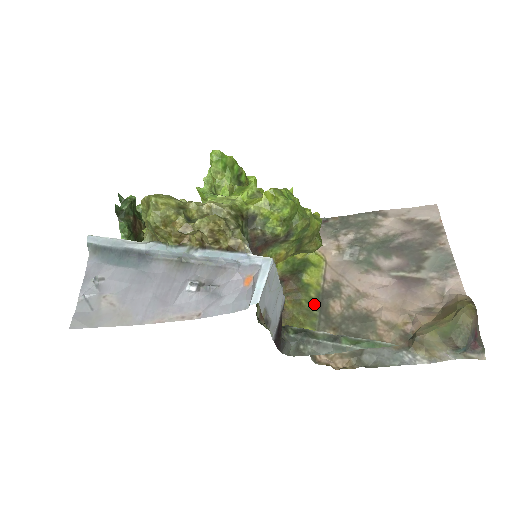
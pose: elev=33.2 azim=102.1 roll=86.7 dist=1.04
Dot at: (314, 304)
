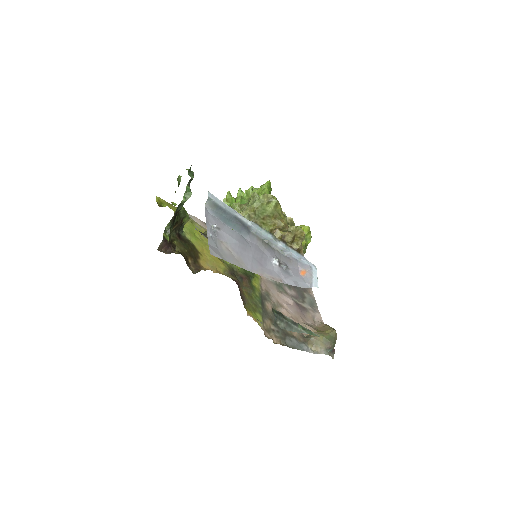
Dot at: (259, 300)
